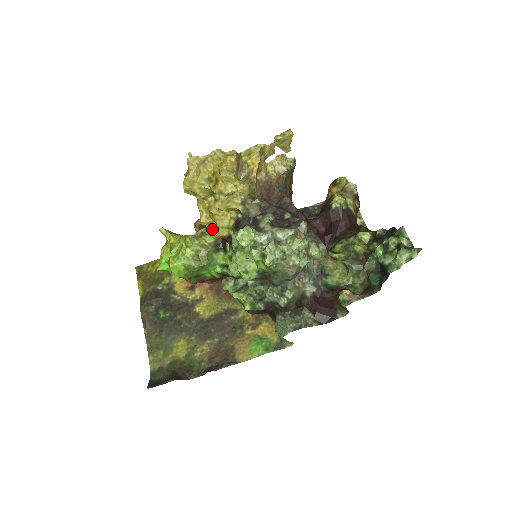
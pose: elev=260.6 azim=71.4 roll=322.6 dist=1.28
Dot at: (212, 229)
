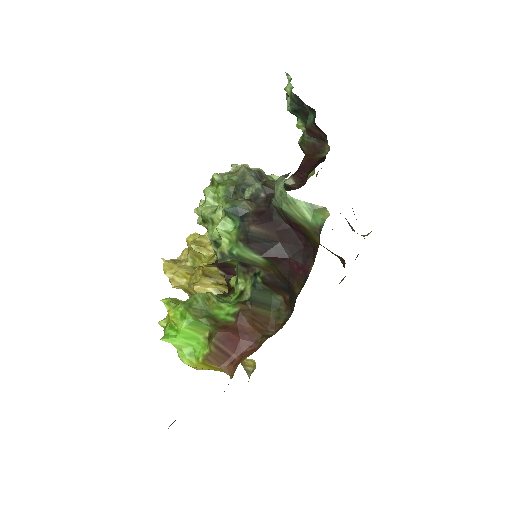
Dot at: occluded
